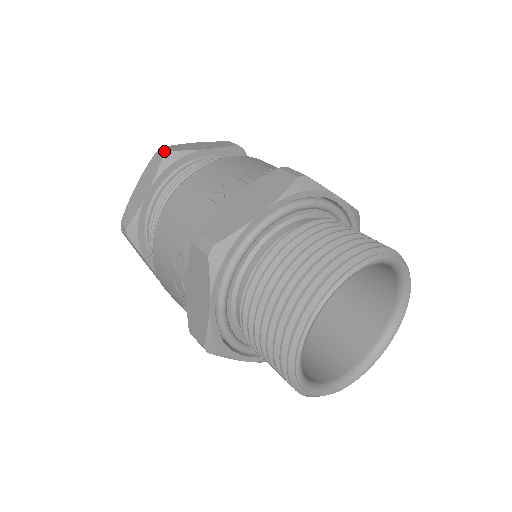
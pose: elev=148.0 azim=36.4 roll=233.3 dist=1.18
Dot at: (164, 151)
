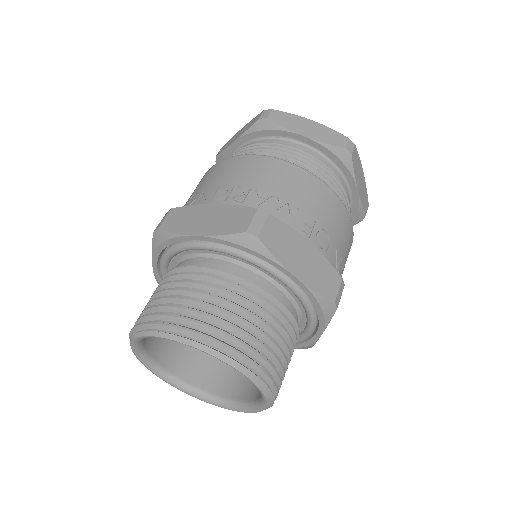
Dot at: occluded
